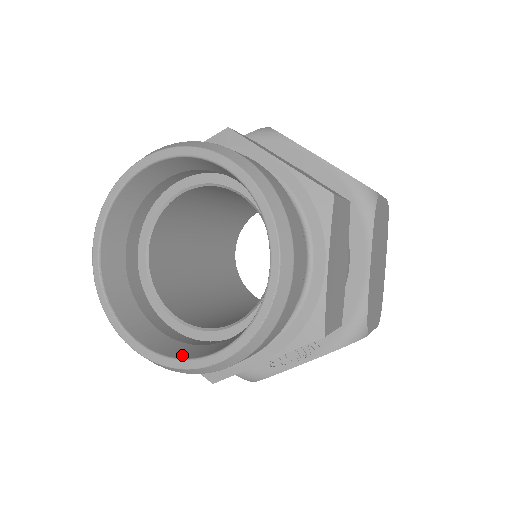
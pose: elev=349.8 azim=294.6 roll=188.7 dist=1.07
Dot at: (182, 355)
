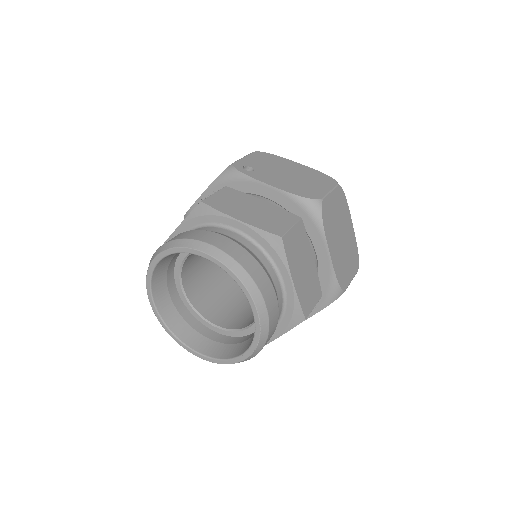
Dot at: (225, 356)
